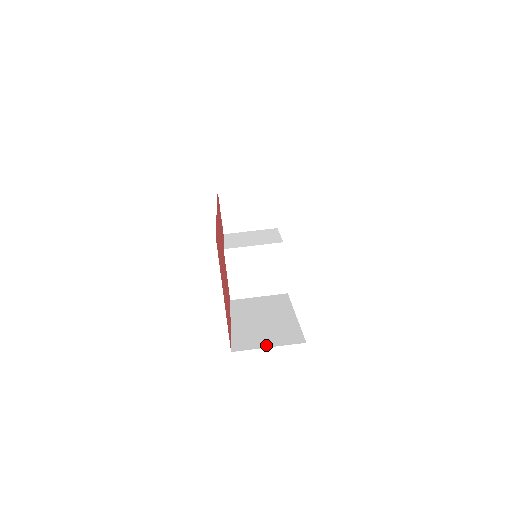
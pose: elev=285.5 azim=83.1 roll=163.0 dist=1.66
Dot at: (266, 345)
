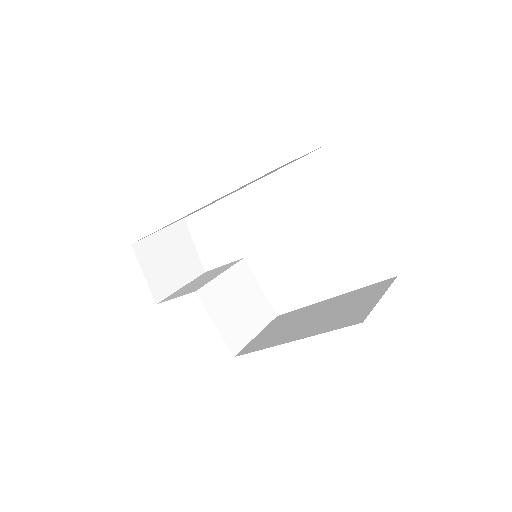
Dot at: (375, 300)
